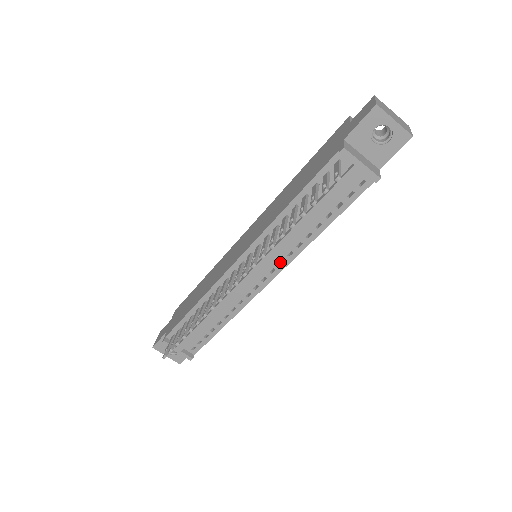
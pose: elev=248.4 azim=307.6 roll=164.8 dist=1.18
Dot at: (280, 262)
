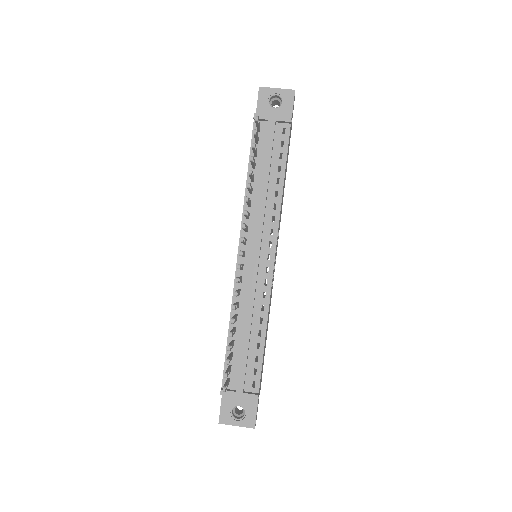
Dot at: (272, 235)
